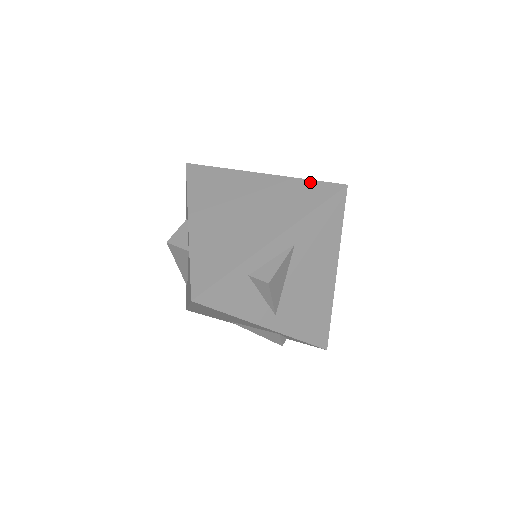
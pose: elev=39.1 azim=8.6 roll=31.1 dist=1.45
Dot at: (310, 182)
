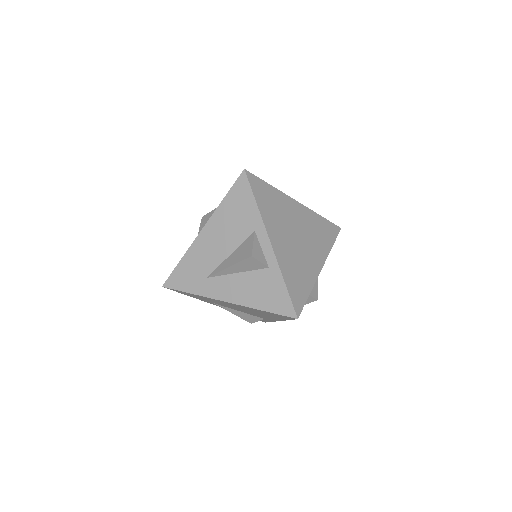
Dot at: (325, 220)
